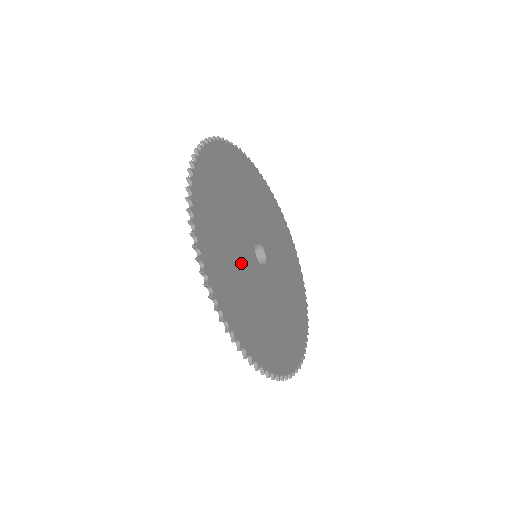
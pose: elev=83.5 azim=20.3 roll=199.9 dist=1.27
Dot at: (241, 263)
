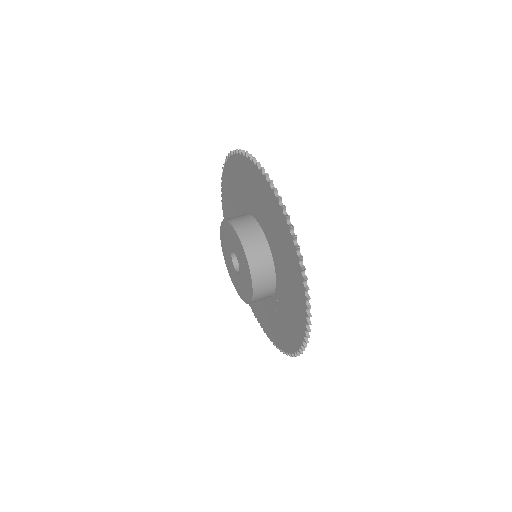
Dot at: occluded
